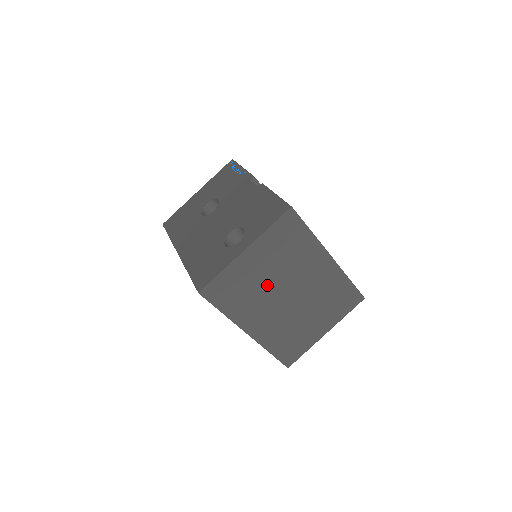
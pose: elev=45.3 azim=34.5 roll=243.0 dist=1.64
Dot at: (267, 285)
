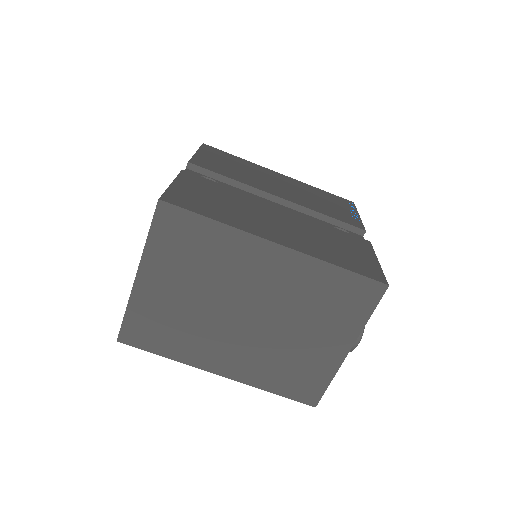
Dot at: (200, 309)
